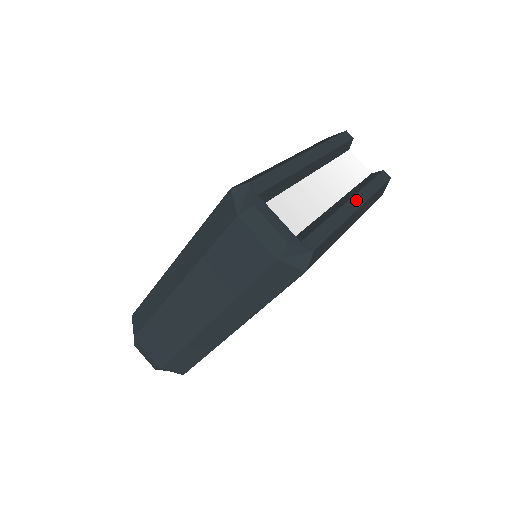
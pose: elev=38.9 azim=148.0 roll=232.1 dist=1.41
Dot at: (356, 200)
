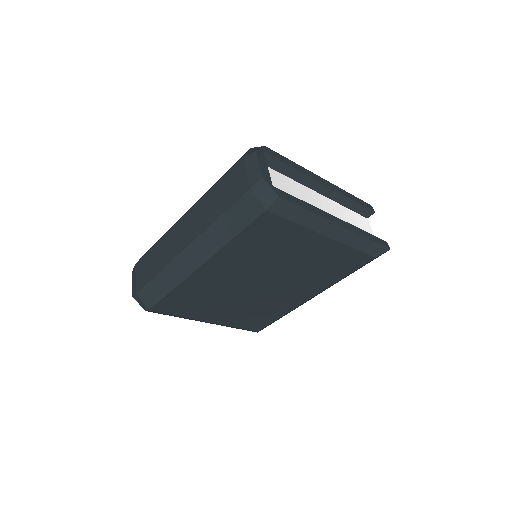
Dot at: (343, 223)
